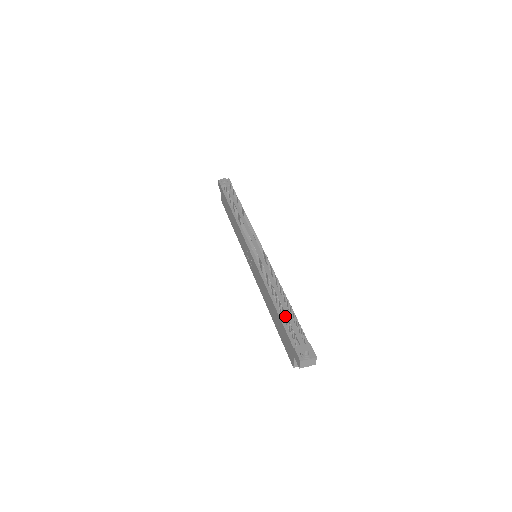
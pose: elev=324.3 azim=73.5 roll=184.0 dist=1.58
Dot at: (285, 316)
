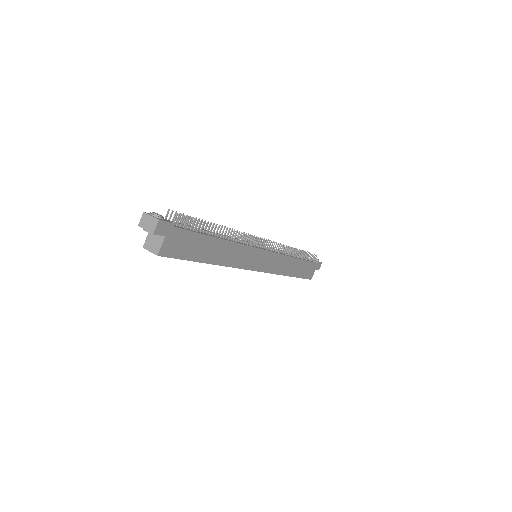
Dot at: (192, 219)
